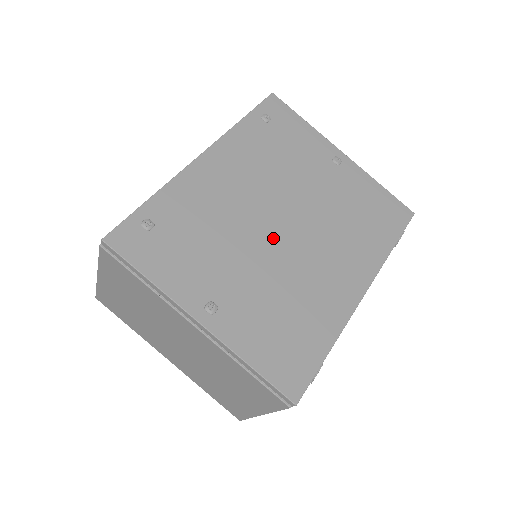
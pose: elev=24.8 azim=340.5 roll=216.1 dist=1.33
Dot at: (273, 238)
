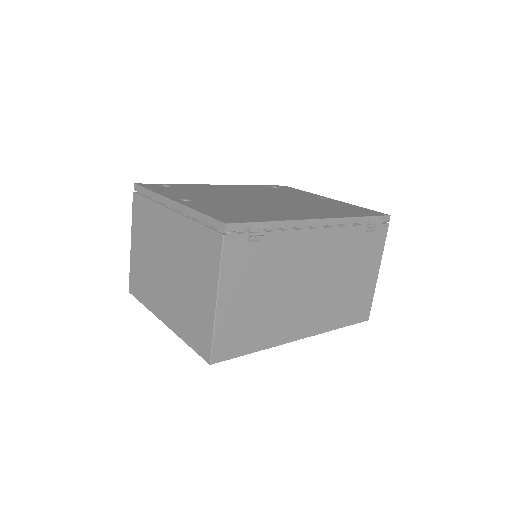
Dot at: (252, 200)
